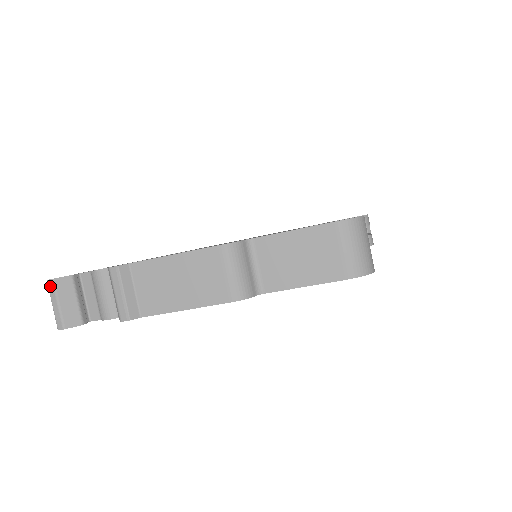
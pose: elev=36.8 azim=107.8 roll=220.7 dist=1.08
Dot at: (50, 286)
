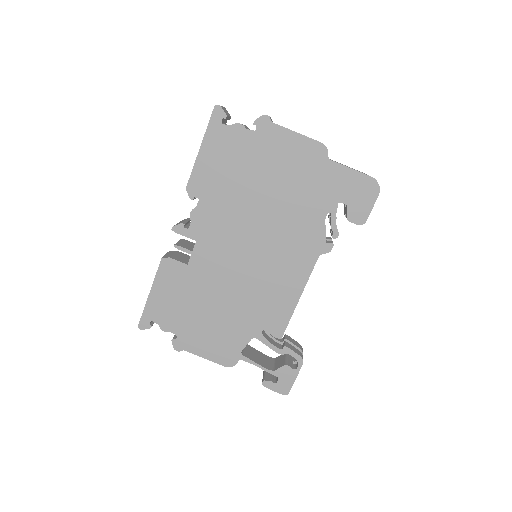
Dot at: occluded
